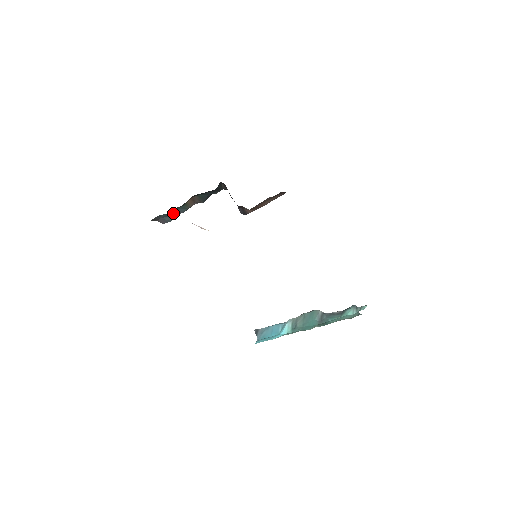
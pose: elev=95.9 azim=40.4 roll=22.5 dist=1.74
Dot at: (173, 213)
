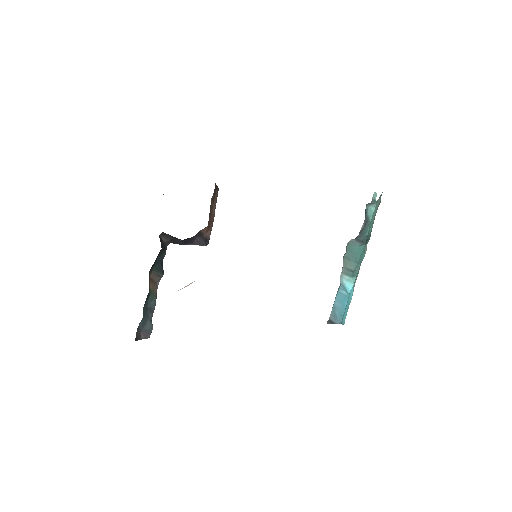
Dot at: (147, 315)
